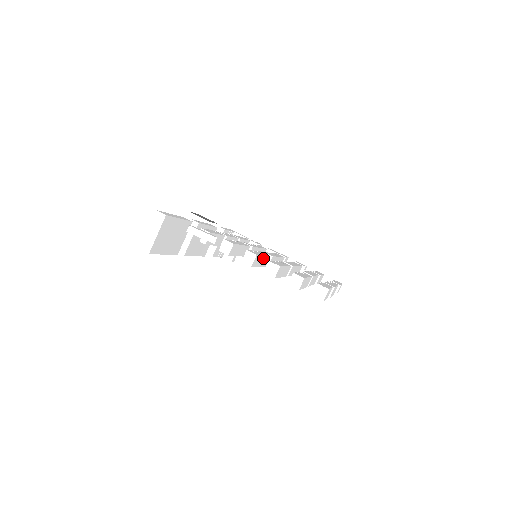
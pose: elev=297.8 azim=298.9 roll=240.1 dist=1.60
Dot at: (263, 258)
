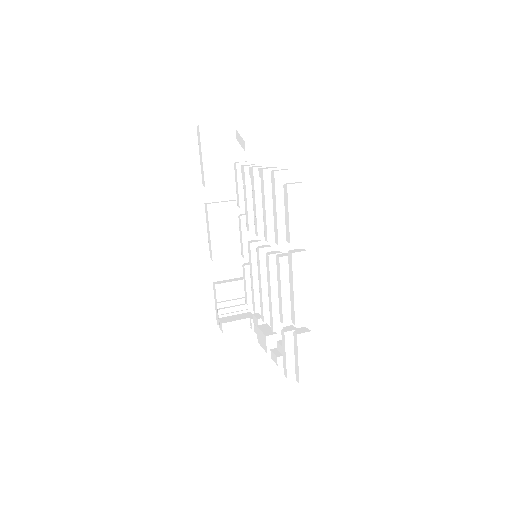
Dot at: occluded
